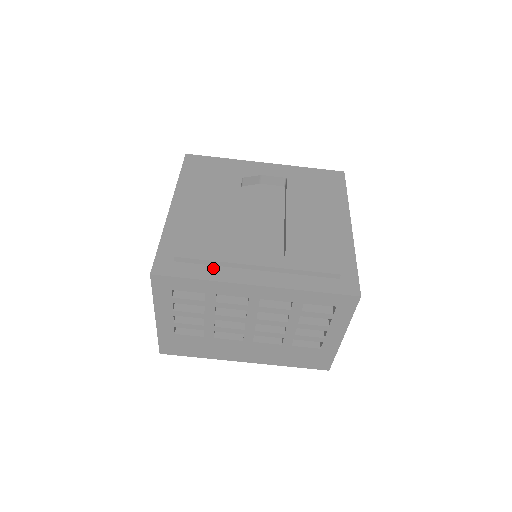
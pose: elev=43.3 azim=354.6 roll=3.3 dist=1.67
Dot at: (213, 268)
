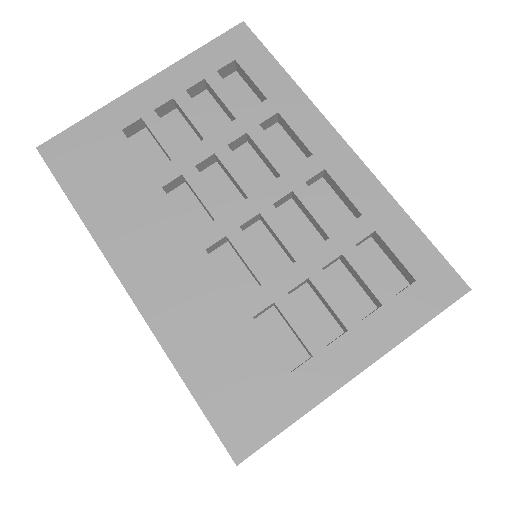
Dot at: occluded
